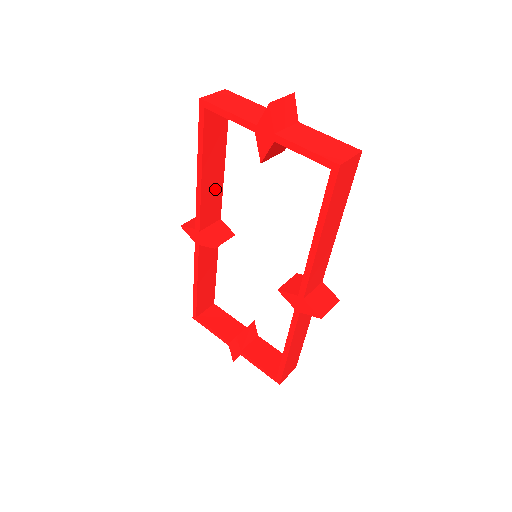
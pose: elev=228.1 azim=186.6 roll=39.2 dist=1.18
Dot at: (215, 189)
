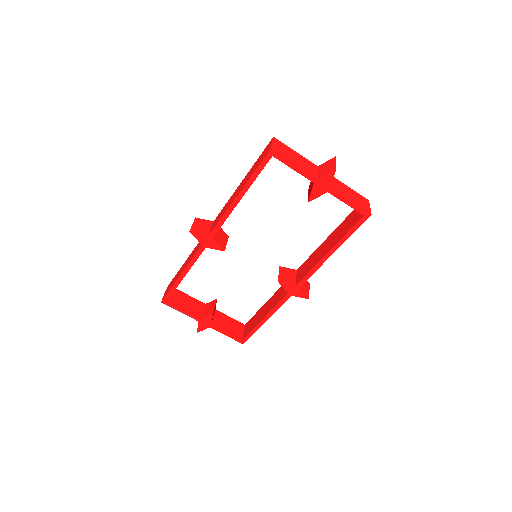
Dot at: occluded
